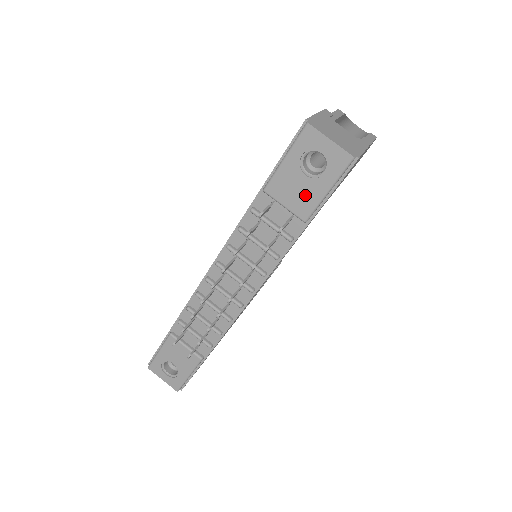
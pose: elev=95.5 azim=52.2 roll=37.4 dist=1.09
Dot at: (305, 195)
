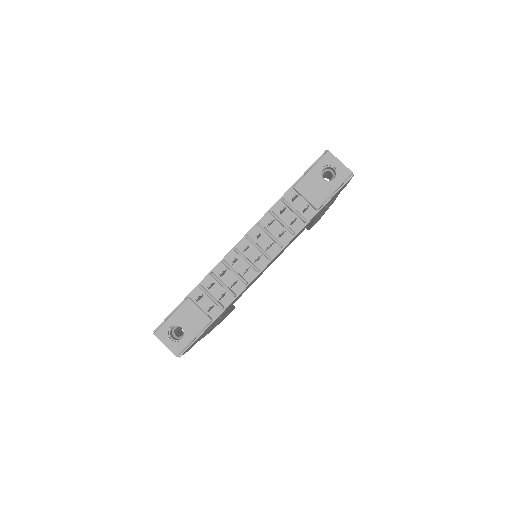
Dot at: (320, 192)
